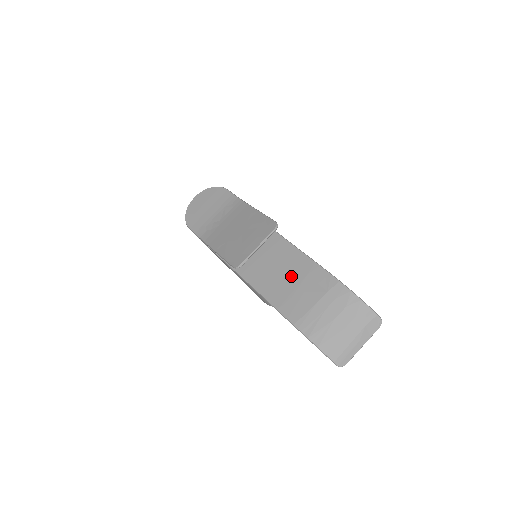
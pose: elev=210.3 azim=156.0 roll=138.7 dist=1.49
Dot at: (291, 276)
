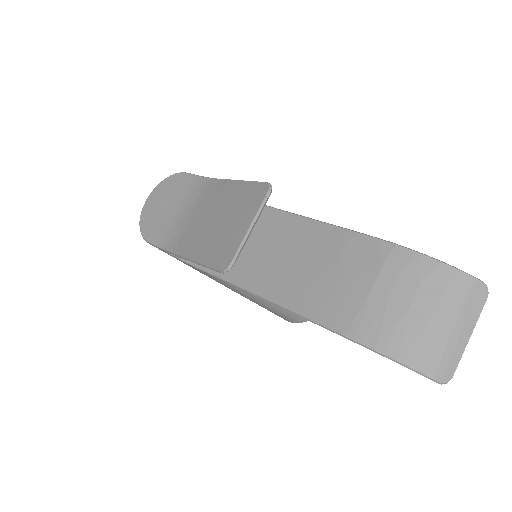
Dot at: (316, 262)
